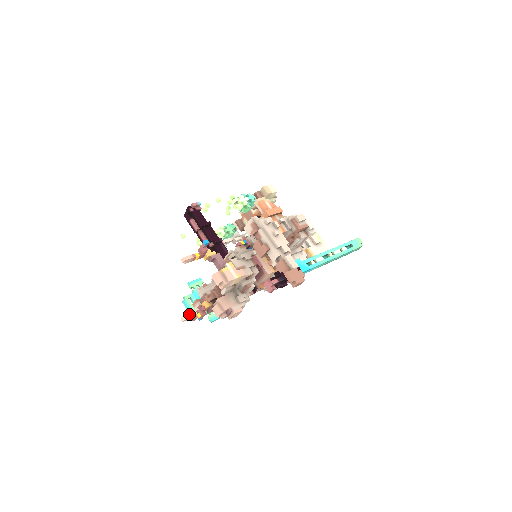
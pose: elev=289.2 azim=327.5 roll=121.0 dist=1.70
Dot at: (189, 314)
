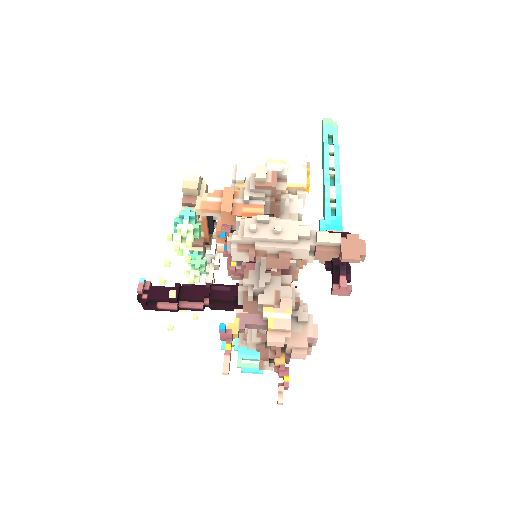
Dot at: (279, 391)
